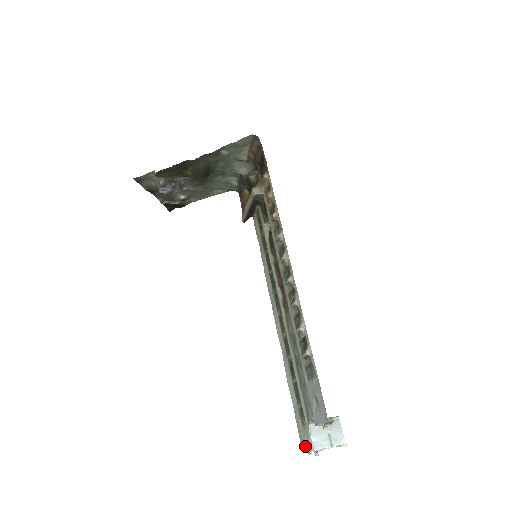
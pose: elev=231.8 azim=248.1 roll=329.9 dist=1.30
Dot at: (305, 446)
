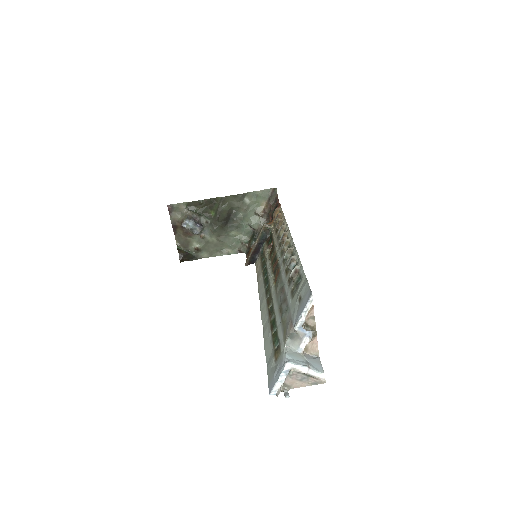
Dot at: (275, 378)
